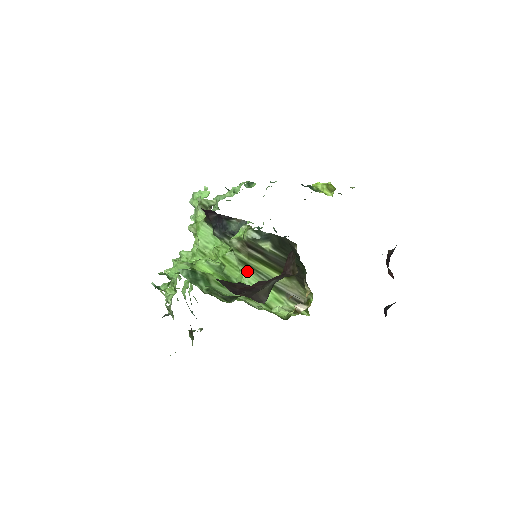
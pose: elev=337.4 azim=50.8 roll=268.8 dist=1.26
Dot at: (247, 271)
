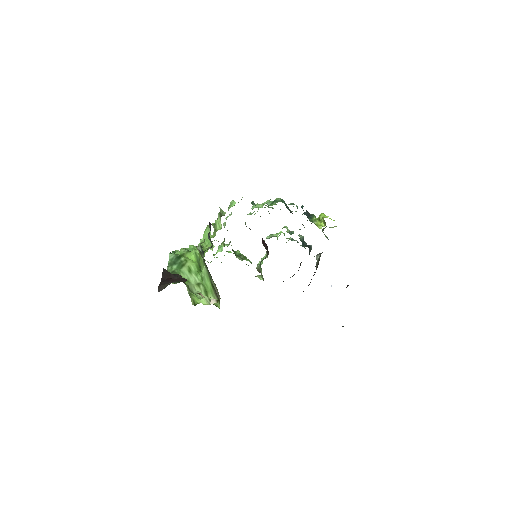
Dot at: (205, 268)
